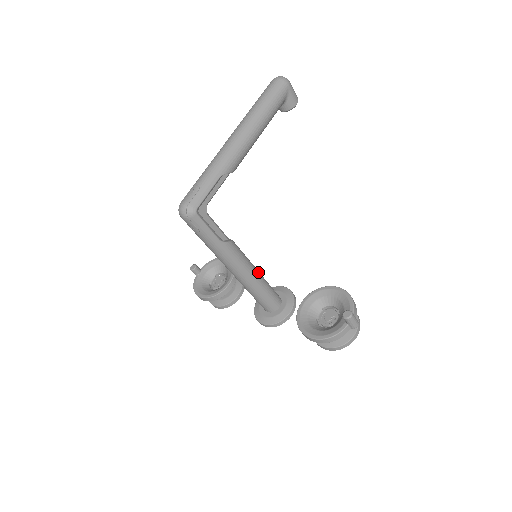
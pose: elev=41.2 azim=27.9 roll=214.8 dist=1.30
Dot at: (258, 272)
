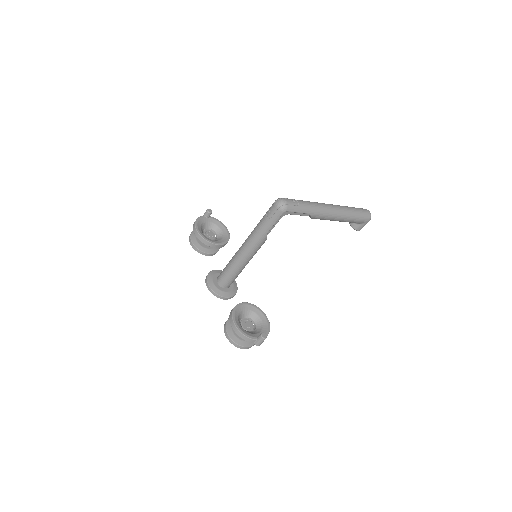
Dot at: occluded
